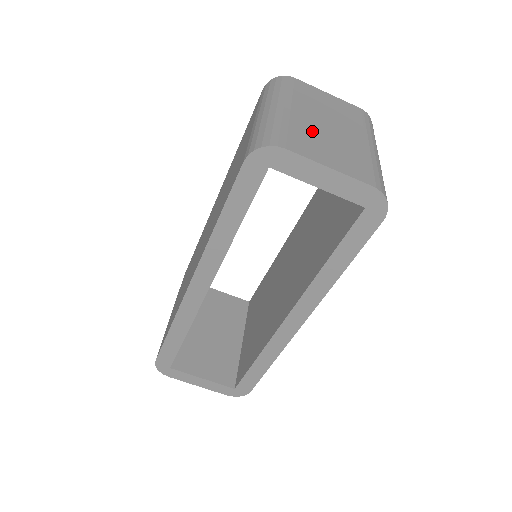
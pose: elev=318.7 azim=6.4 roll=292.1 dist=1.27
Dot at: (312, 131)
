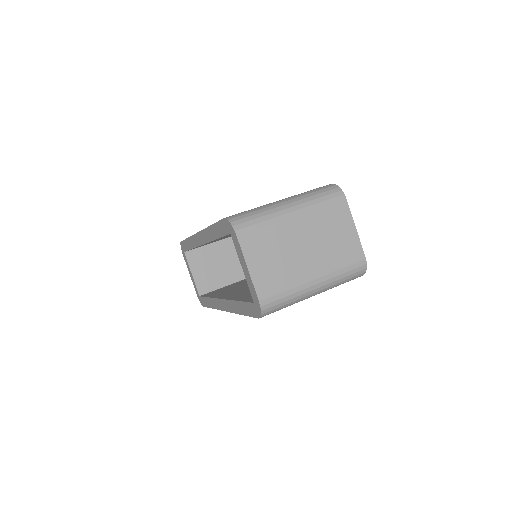
Dot at: (280, 241)
